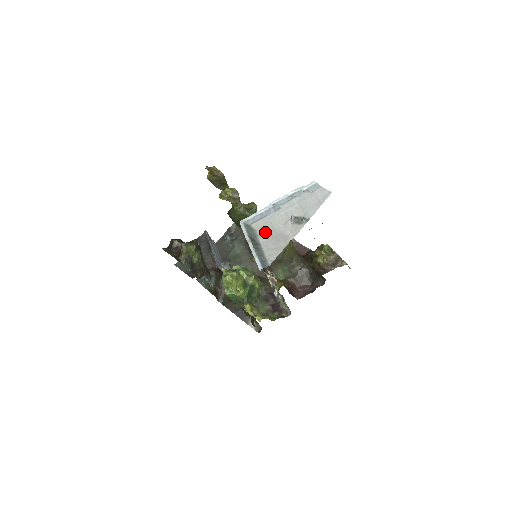
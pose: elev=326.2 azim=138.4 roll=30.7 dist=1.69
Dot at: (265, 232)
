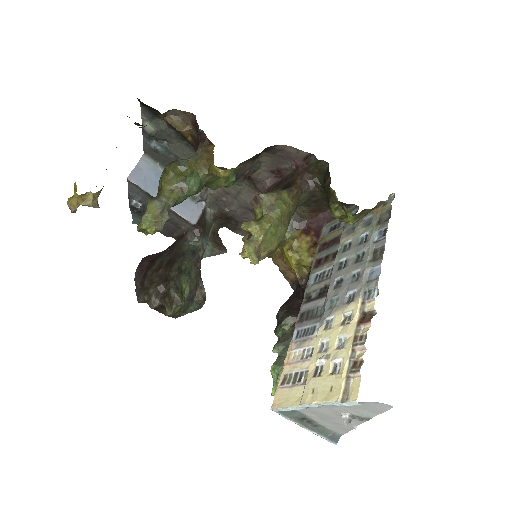
Dot at: (313, 415)
